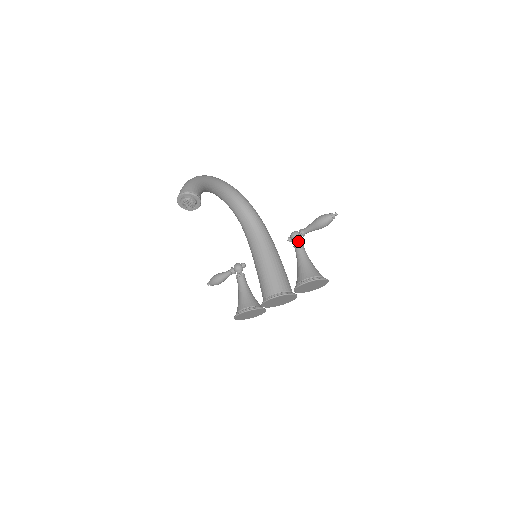
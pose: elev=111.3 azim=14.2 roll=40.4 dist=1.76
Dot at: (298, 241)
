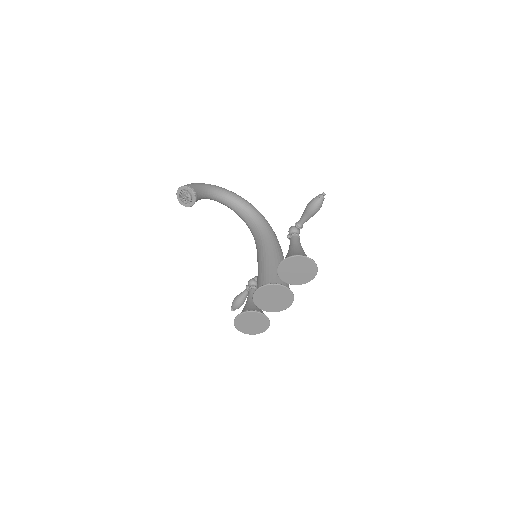
Dot at: (293, 233)
